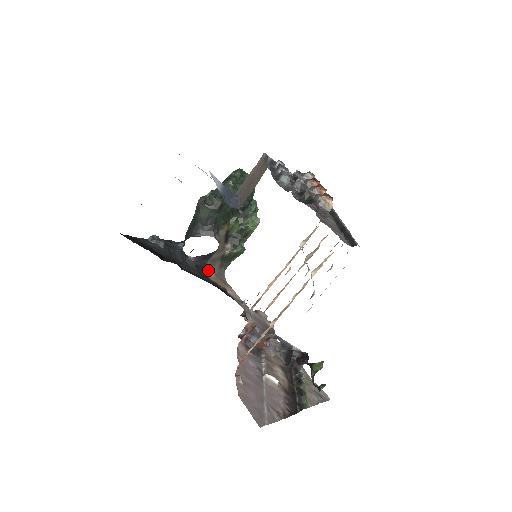
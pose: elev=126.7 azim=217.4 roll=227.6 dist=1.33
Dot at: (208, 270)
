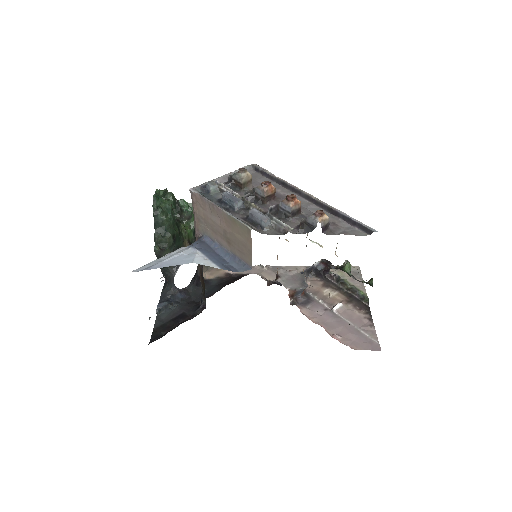
Dot at: occluded
